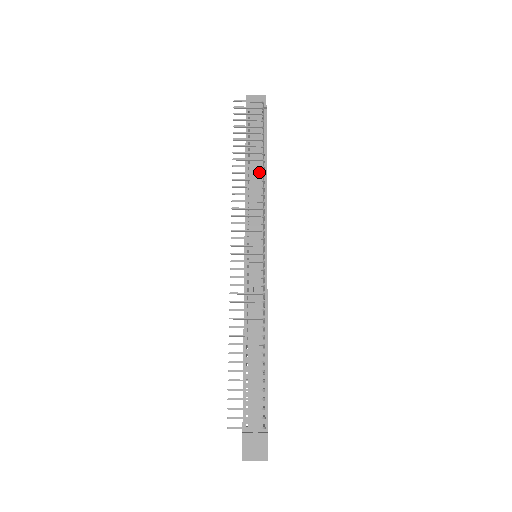
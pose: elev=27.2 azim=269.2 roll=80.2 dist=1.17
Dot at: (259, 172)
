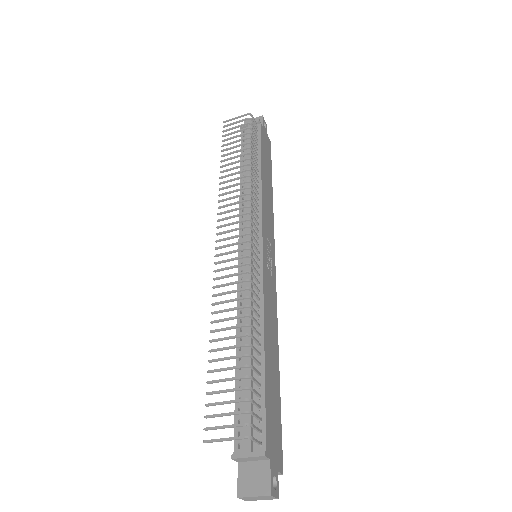
Dot at: (245, 169)
